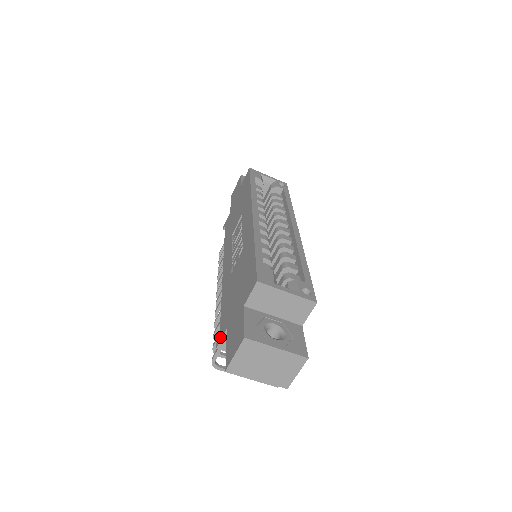
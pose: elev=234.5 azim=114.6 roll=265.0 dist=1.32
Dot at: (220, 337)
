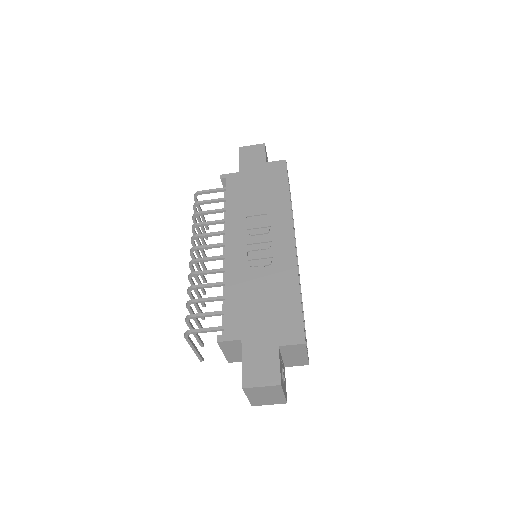
Dot at: (227, 336)
